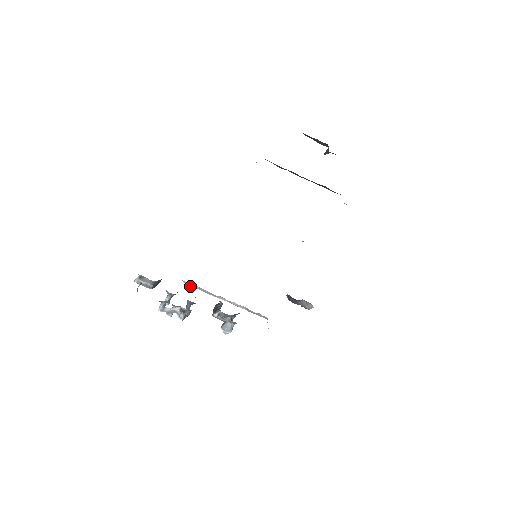
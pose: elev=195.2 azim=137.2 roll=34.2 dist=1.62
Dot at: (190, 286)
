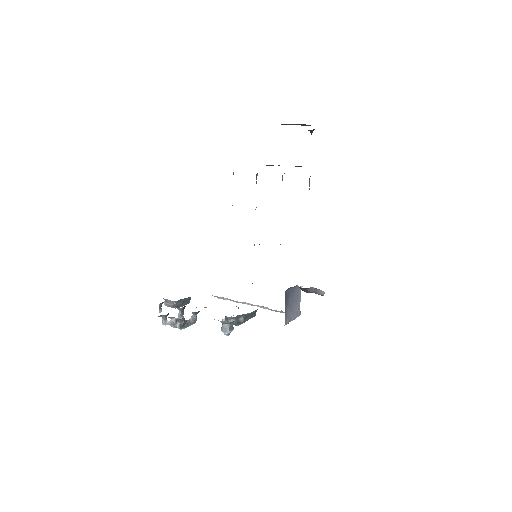
Dot at: occluded
